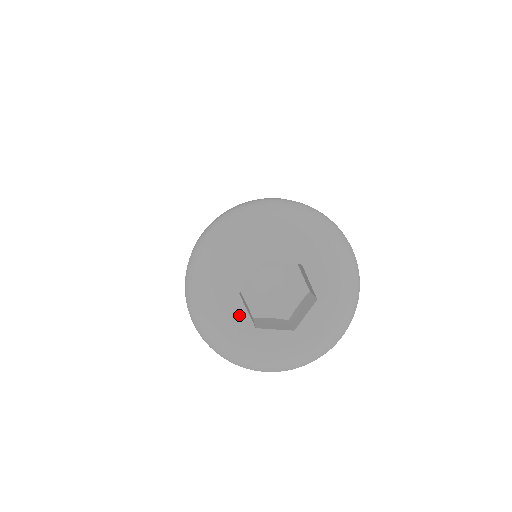
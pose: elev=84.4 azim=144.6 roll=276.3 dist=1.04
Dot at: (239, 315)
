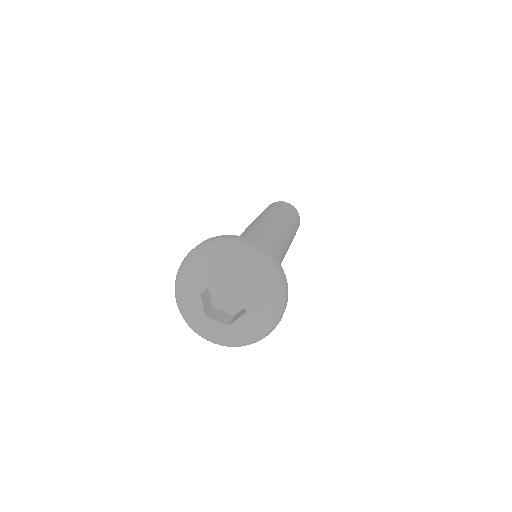
Dot at: (197, 306)
